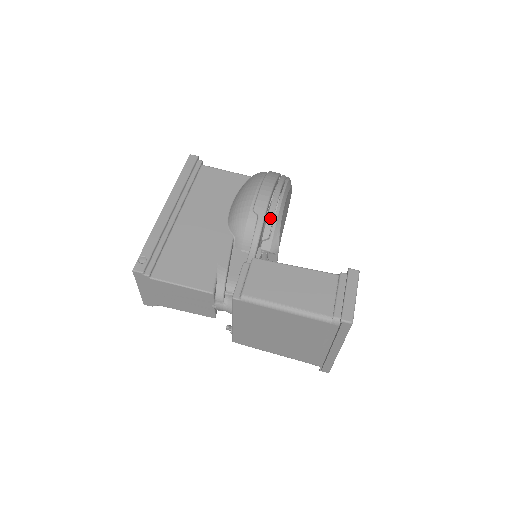
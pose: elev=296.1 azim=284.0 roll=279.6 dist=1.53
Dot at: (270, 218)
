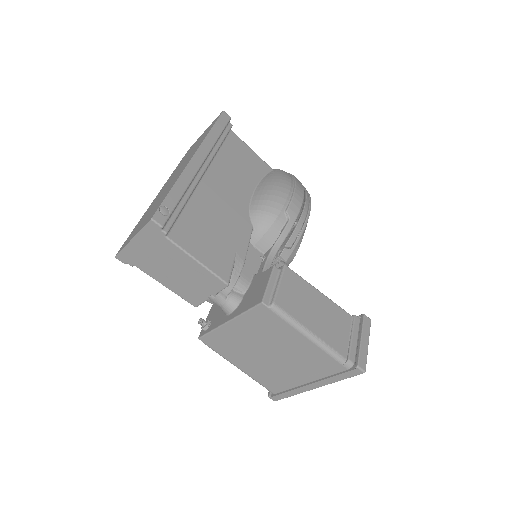
Dot at: (299, 227)
